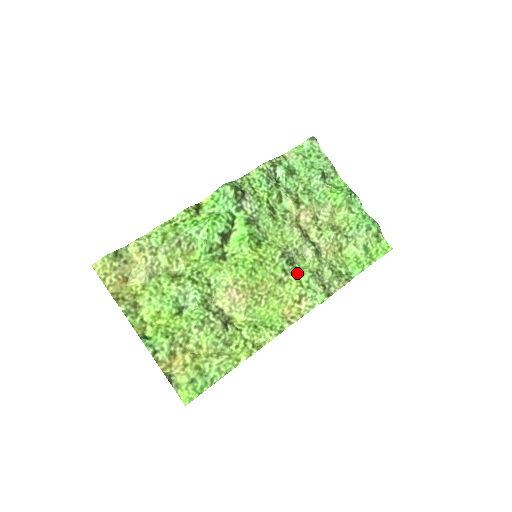
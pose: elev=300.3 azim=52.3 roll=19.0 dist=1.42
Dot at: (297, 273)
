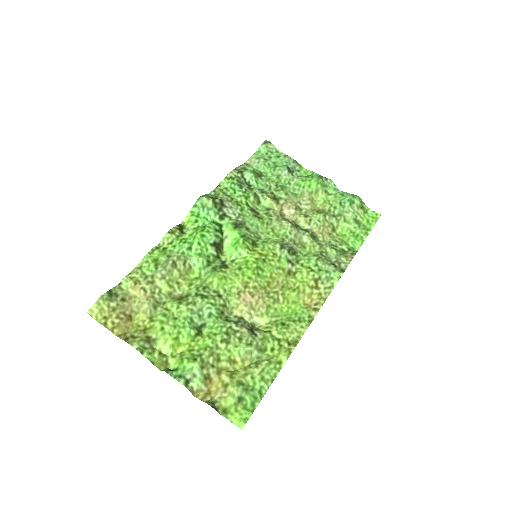
Dot at: (303, 261)
